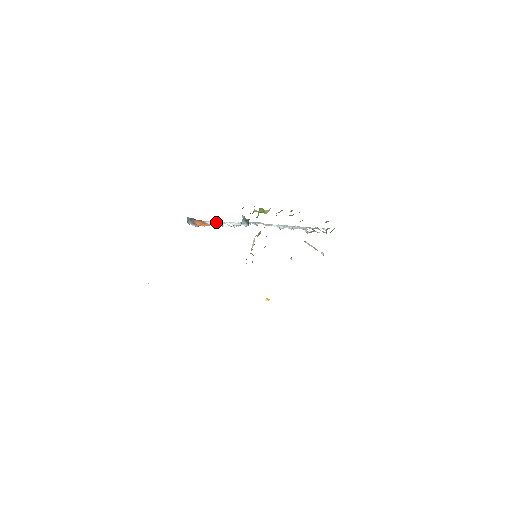
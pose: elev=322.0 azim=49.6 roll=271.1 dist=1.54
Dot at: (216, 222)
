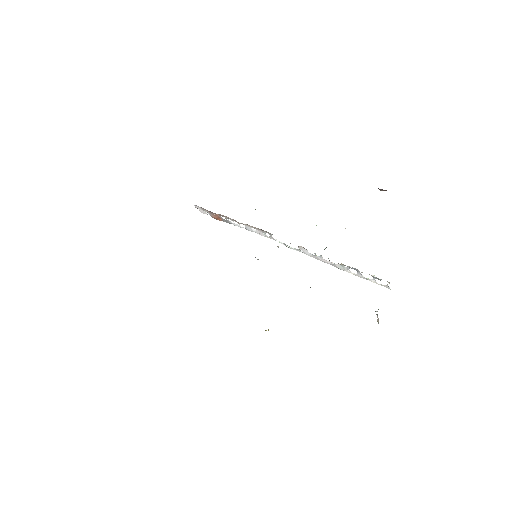
Dot at: (233, 223)
